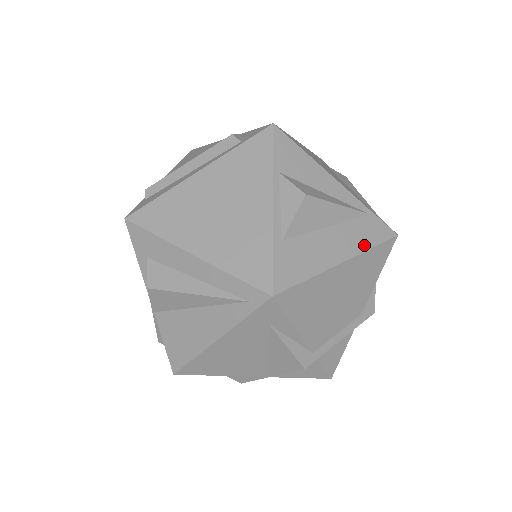
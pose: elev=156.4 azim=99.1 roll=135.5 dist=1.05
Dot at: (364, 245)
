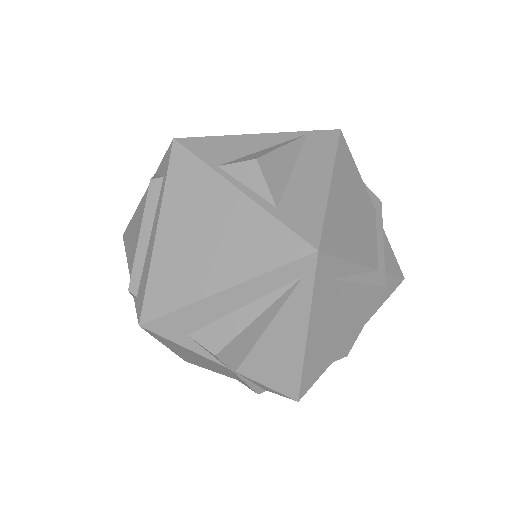
Dot at: (329, 157)
